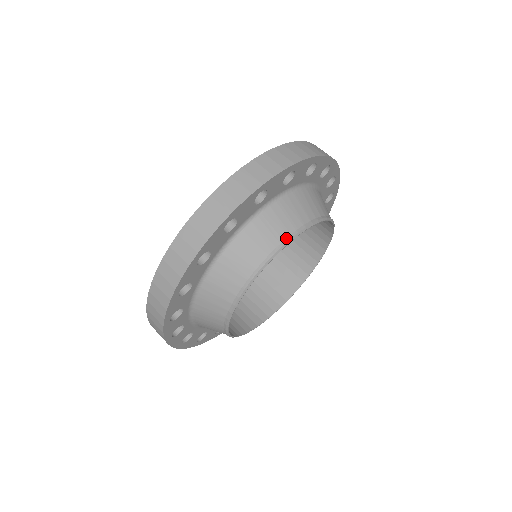
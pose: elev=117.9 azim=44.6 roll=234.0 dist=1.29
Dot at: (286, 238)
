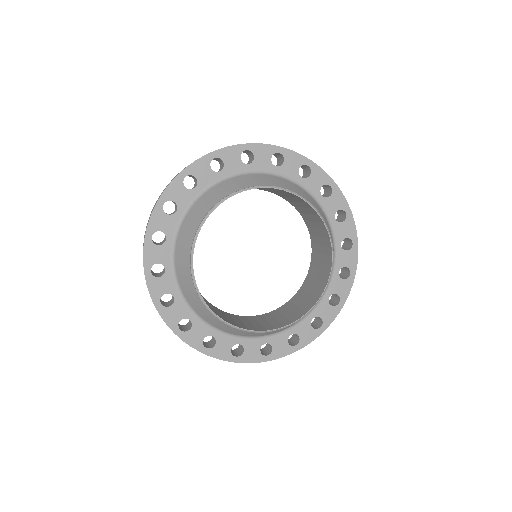
Dot at: (301, 197)
